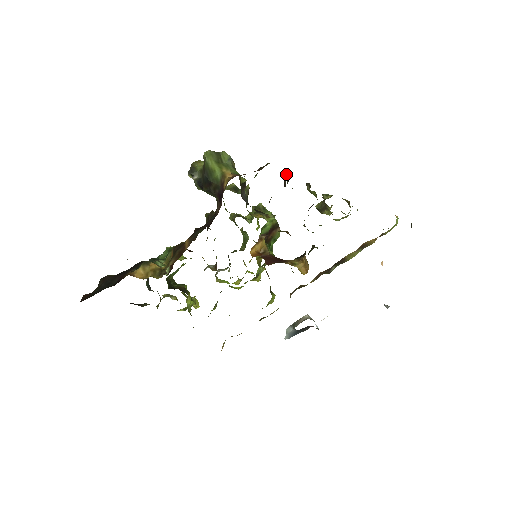
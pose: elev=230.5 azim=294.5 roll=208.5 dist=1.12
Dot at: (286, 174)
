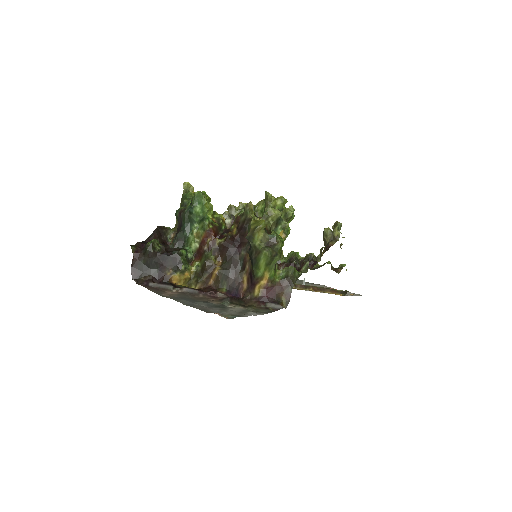
Dot at: (308, 266)
